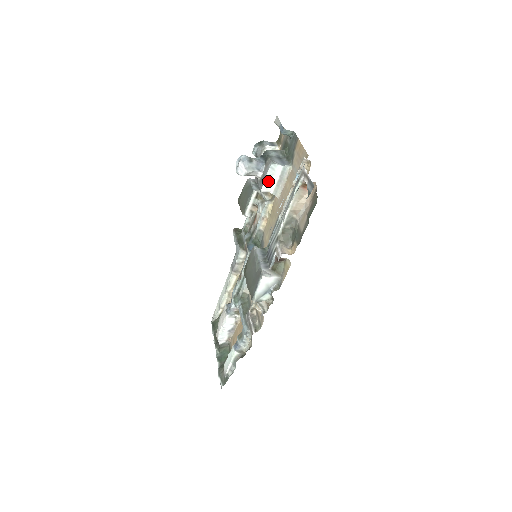
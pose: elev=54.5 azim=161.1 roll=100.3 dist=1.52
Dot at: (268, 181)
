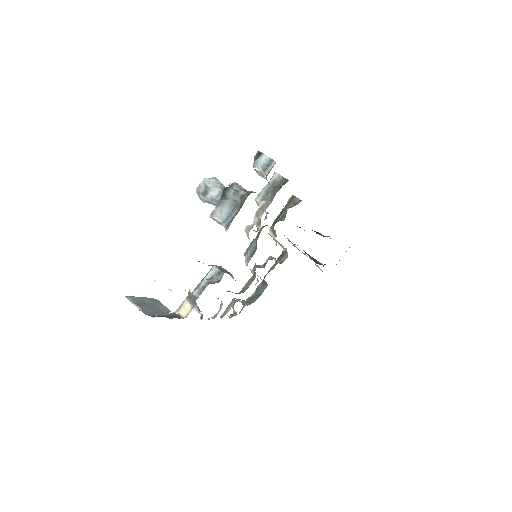
Dot at: (219, 223)
